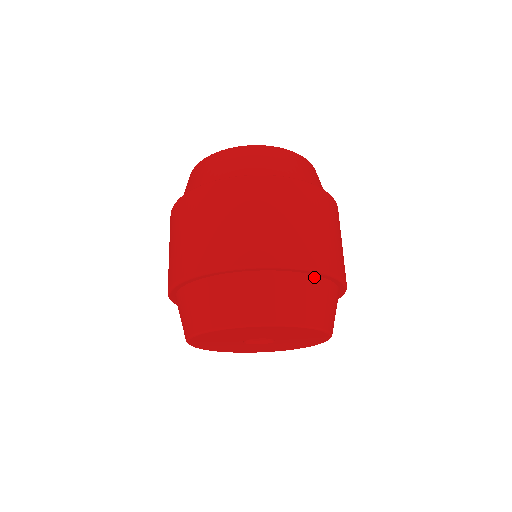
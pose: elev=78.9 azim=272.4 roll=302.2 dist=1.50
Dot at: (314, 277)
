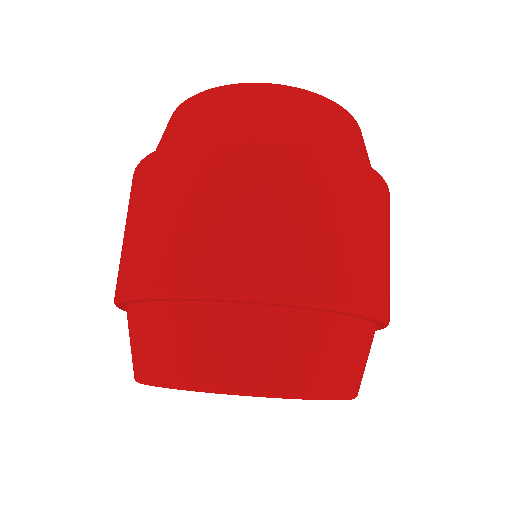
Dot at: (357, 321)
